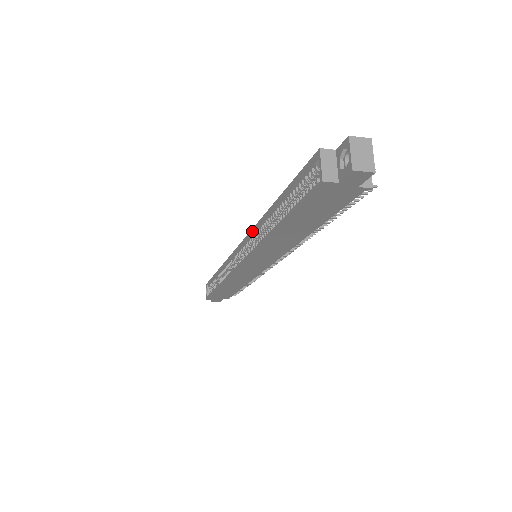
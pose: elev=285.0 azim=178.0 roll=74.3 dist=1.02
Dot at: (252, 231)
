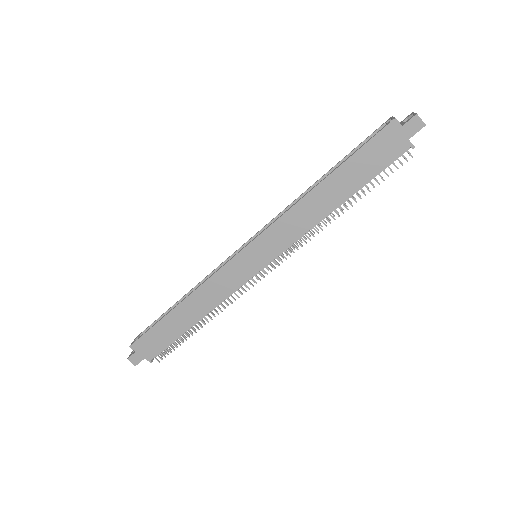
Dot at: (280, 213)
